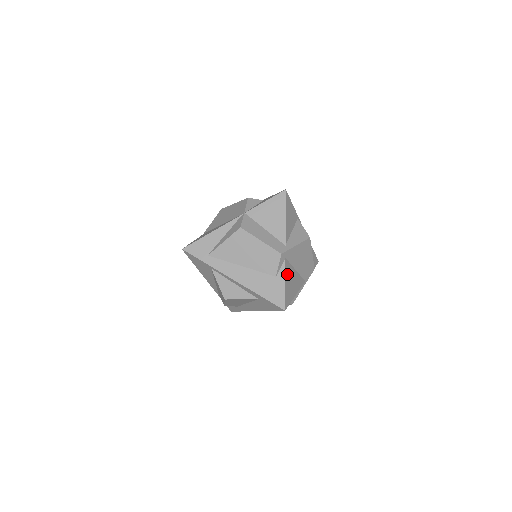
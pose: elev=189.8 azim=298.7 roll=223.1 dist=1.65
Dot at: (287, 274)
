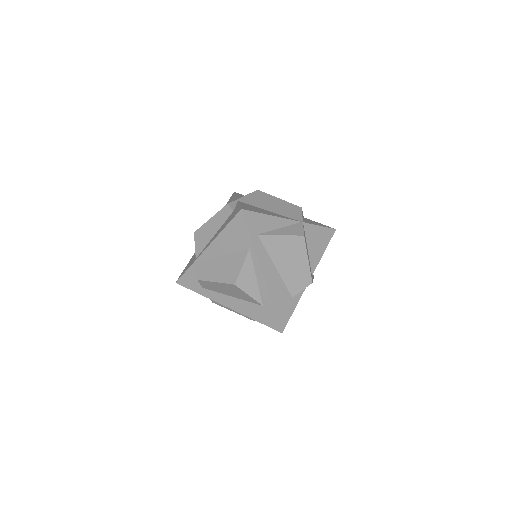
Dot at: occluded
